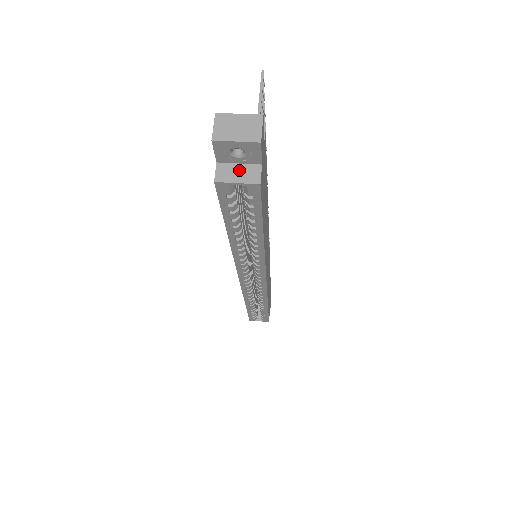
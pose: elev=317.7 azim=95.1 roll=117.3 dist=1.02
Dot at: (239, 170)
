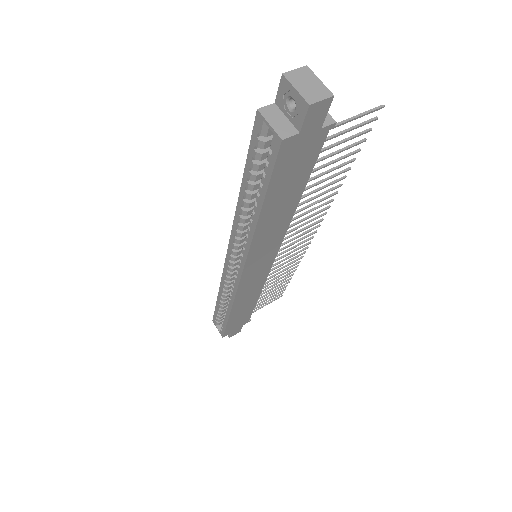
Dot at: (281, 120)
